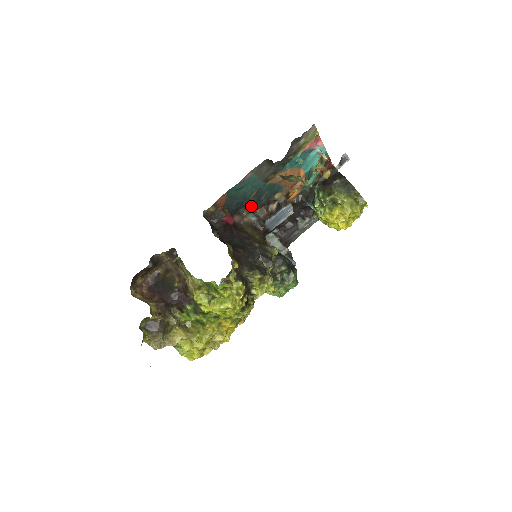
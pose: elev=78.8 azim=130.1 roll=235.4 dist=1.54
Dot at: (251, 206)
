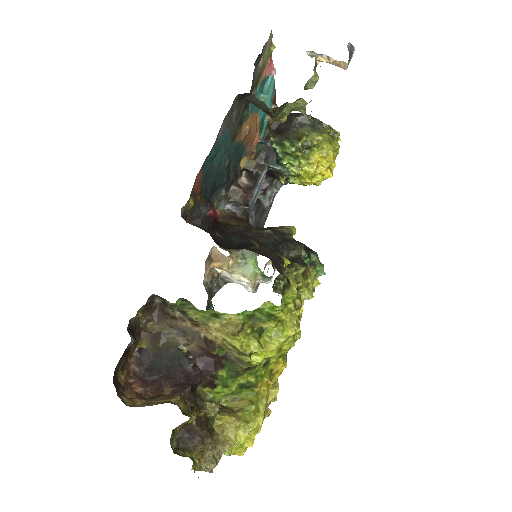
Dot at: (223, 187)
